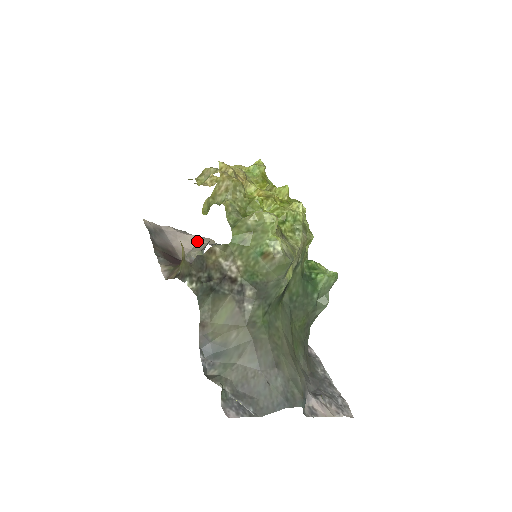
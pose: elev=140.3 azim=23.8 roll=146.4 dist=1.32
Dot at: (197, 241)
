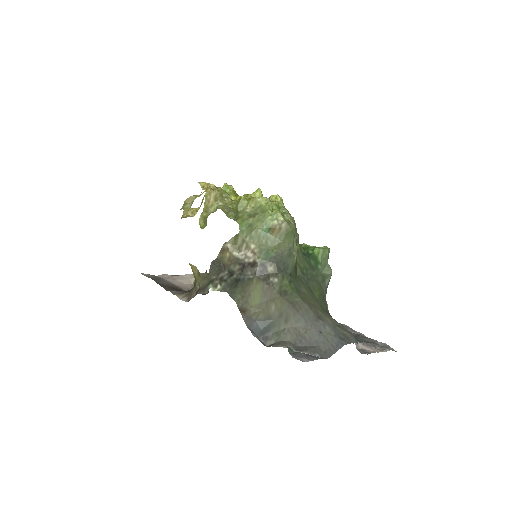
Dot at: occluded
